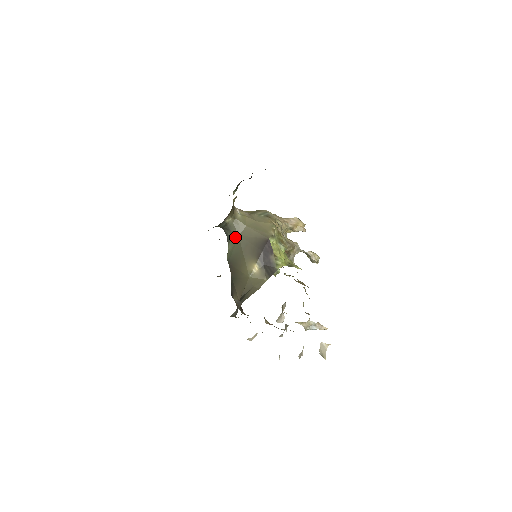
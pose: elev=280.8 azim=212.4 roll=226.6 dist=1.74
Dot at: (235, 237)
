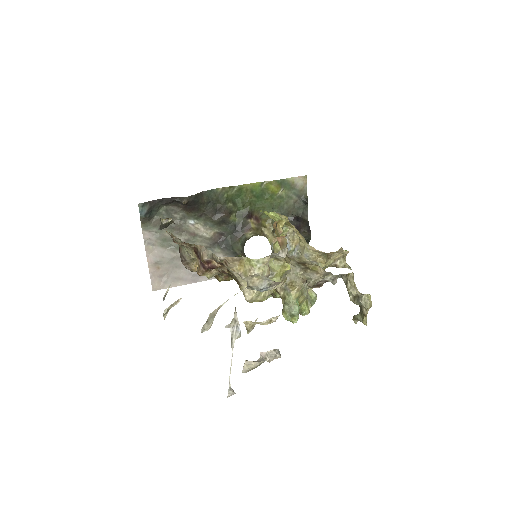
Dot at: occluded
